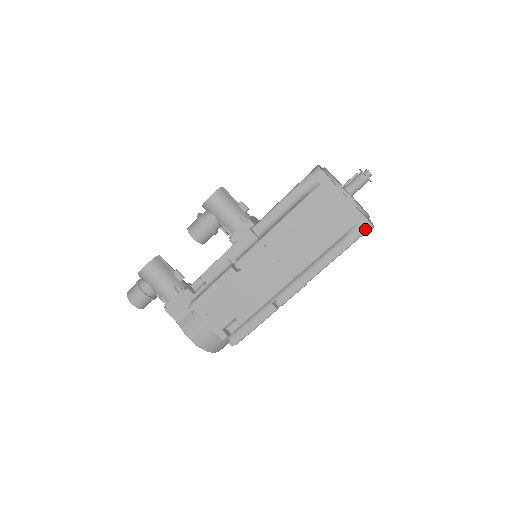
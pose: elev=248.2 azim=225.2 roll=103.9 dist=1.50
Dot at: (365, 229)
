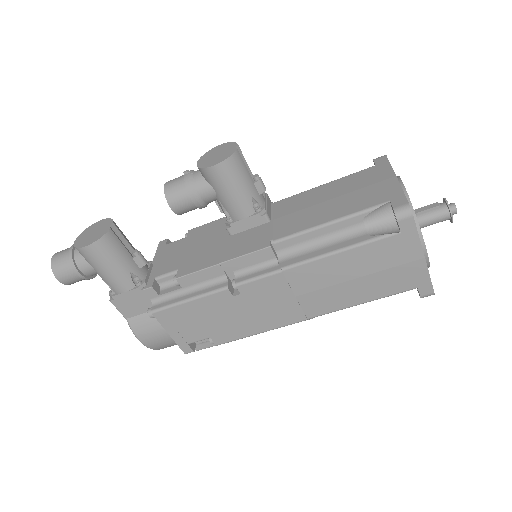
Dot at: (423, 296)
